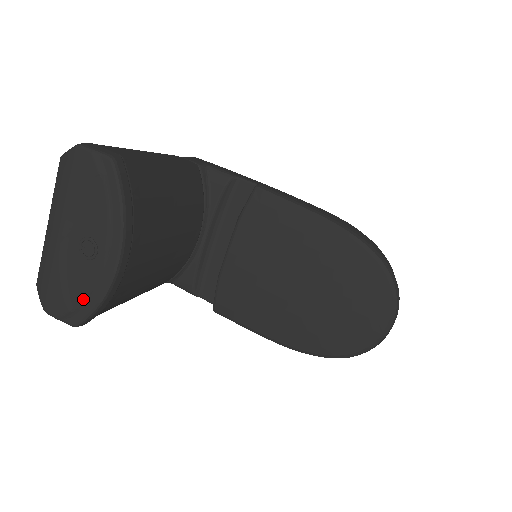
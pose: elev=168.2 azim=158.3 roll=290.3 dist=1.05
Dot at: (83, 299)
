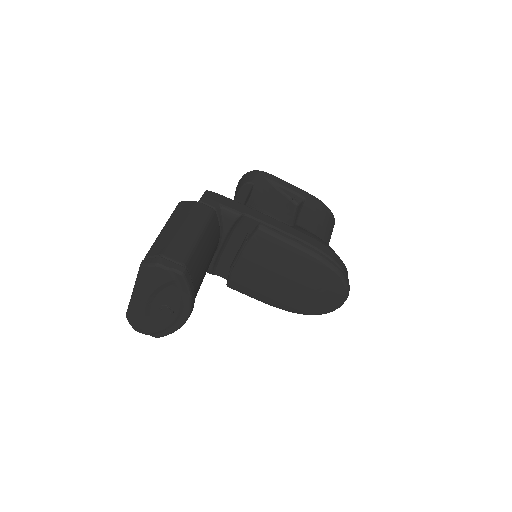
Dot at: (163, 329)
